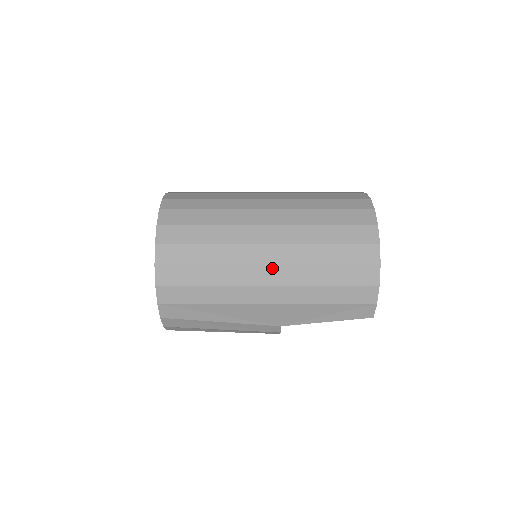
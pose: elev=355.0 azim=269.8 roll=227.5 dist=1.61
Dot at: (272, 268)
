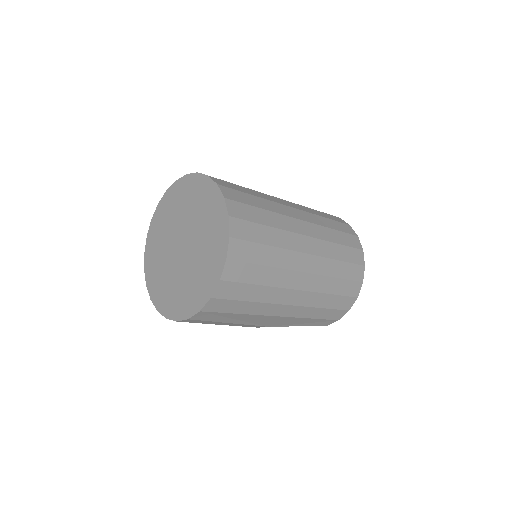
Dot at: (301, 292)
